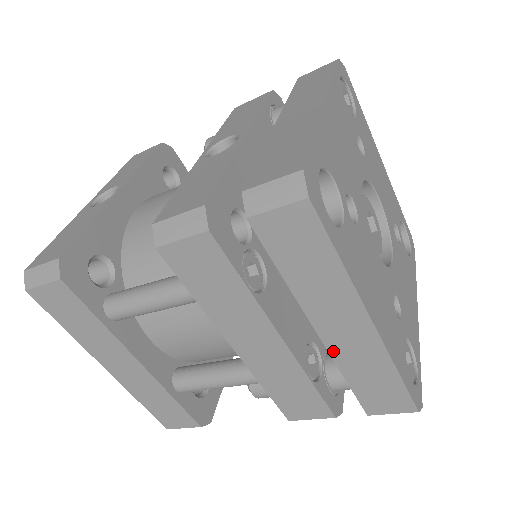
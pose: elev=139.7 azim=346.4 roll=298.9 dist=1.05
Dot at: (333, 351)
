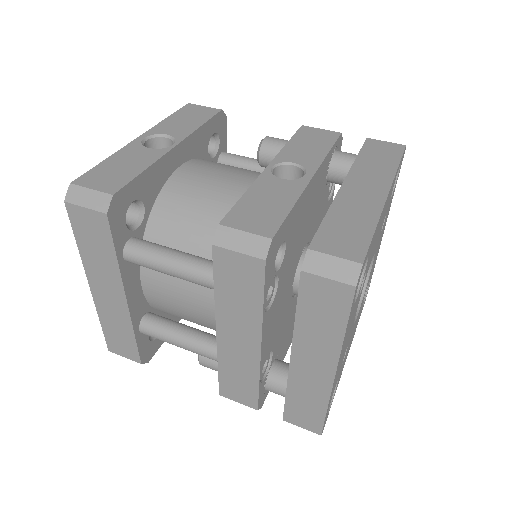
Dot at: (292, 374)
